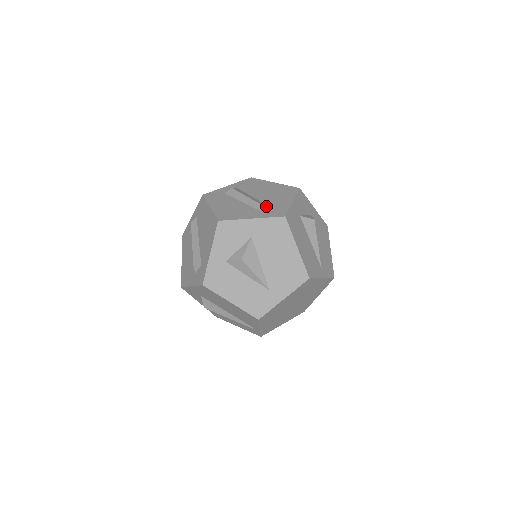
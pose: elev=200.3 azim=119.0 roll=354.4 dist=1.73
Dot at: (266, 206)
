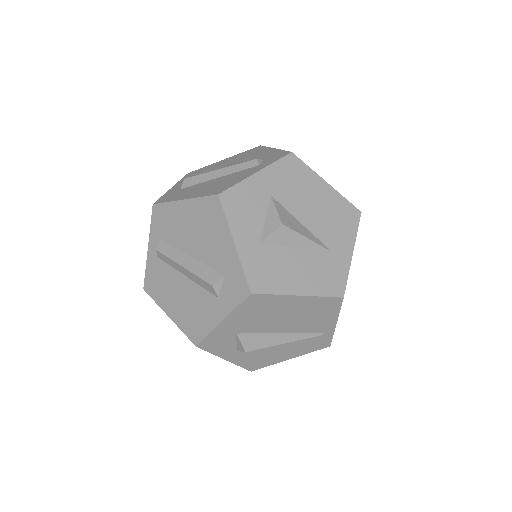
Dot at: (255, 160)
